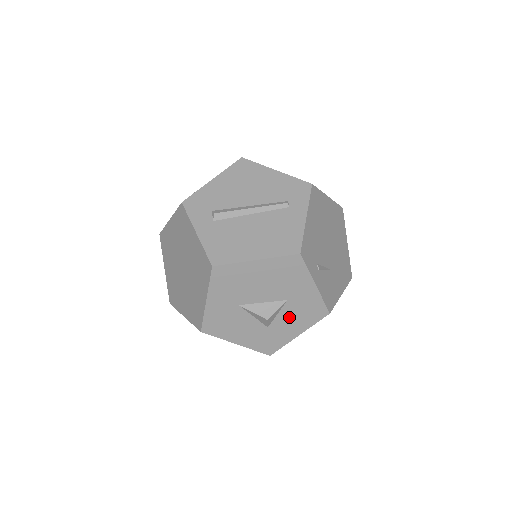
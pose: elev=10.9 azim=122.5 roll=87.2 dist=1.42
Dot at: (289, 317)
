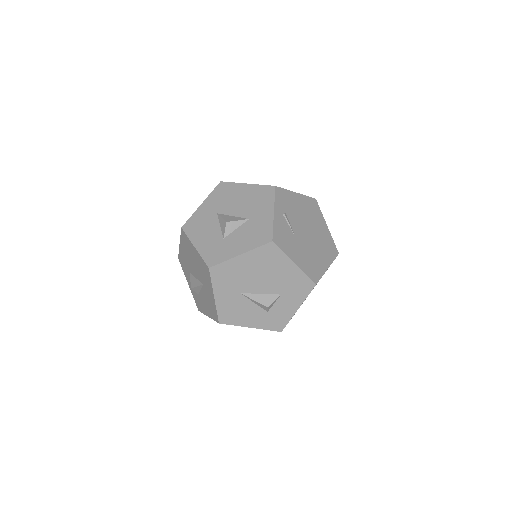
Dot at: (242, 235)
